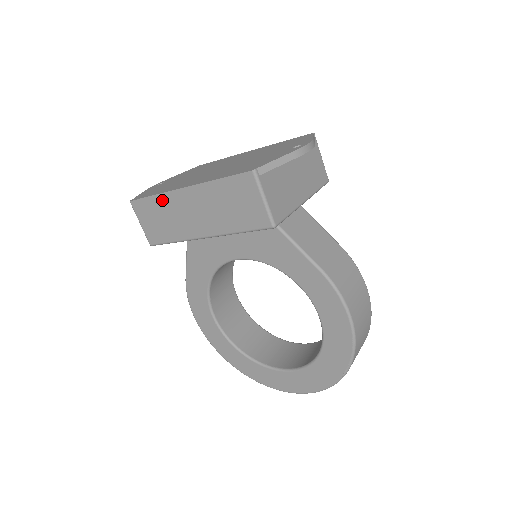
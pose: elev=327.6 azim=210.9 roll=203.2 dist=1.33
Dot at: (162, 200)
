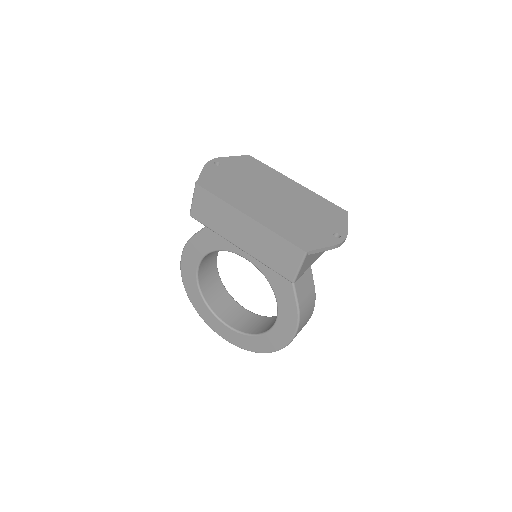
Dot at: (225, 206)
